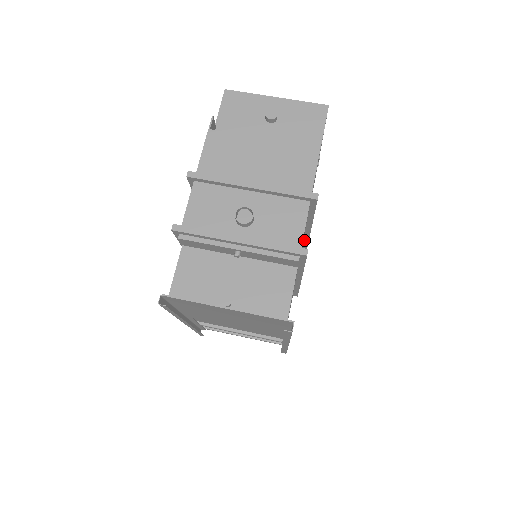
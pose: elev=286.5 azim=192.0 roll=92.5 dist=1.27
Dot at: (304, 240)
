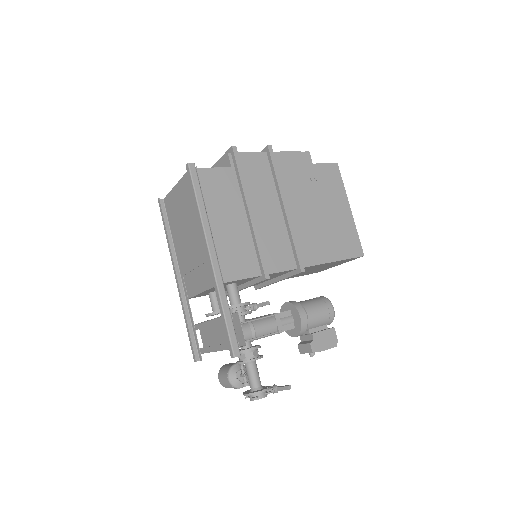
Dot at: (288, 230)
